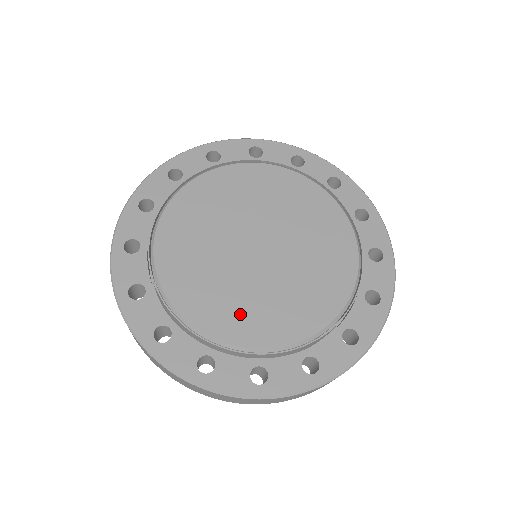
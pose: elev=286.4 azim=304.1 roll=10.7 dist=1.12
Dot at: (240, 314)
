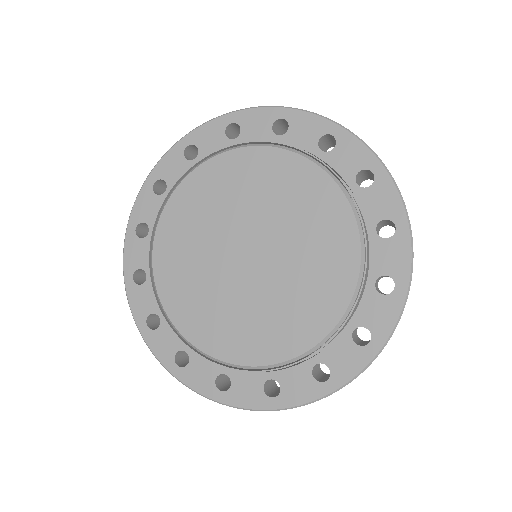
Dot at: (241, 333)
